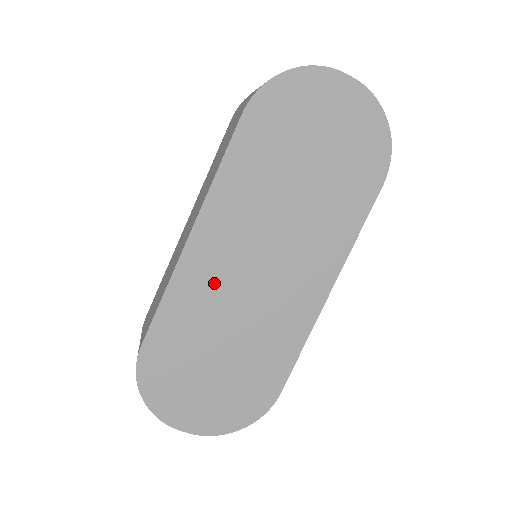
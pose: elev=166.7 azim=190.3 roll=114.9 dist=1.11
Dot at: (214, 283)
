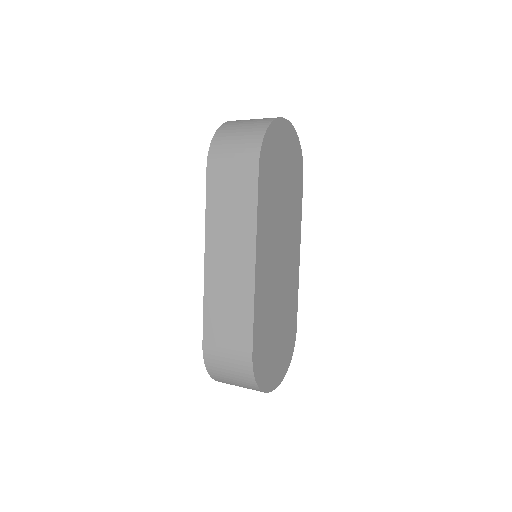
Dot at: (268, 285)
